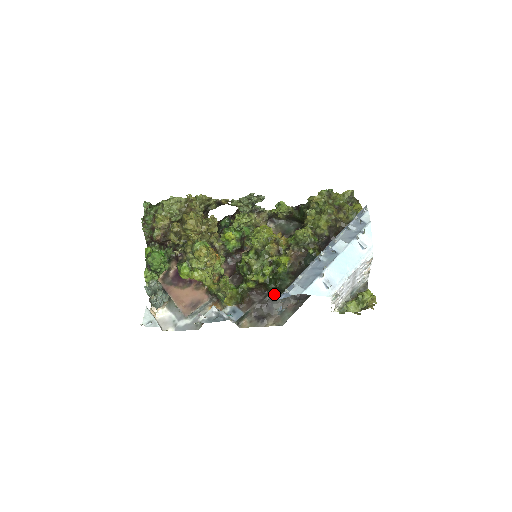
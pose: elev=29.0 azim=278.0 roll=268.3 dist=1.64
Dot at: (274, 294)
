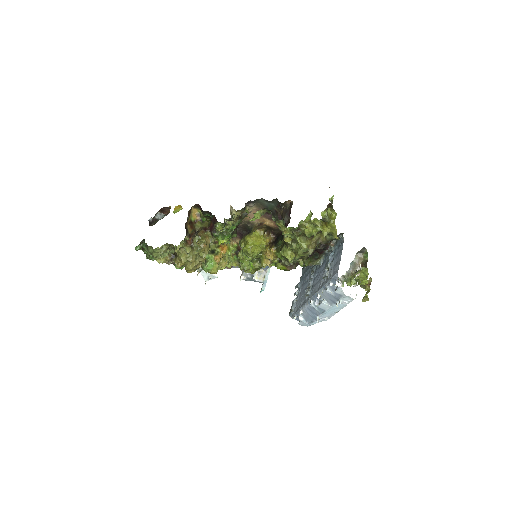
Dot at: occluded
